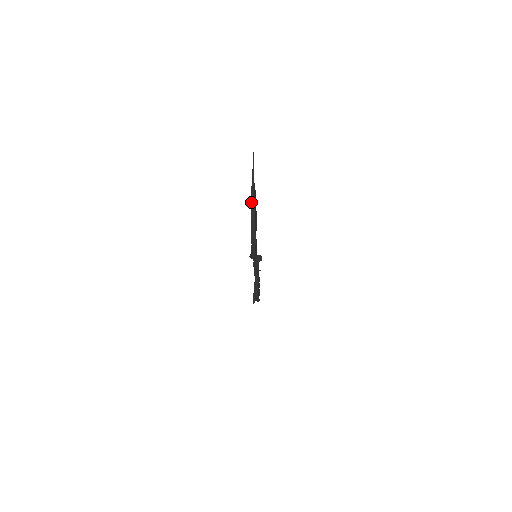
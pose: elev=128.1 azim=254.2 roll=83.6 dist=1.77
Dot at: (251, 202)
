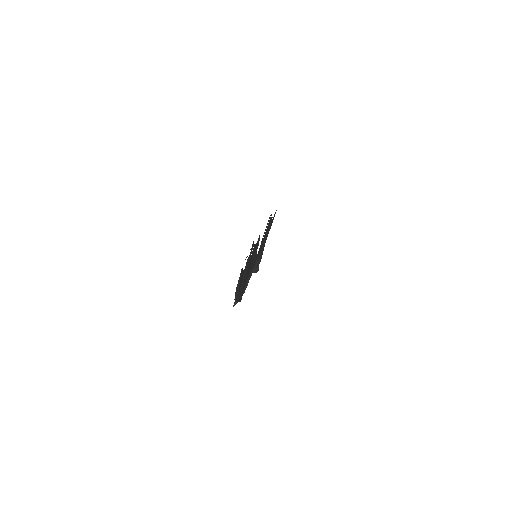
Dot at: (235, 294)
